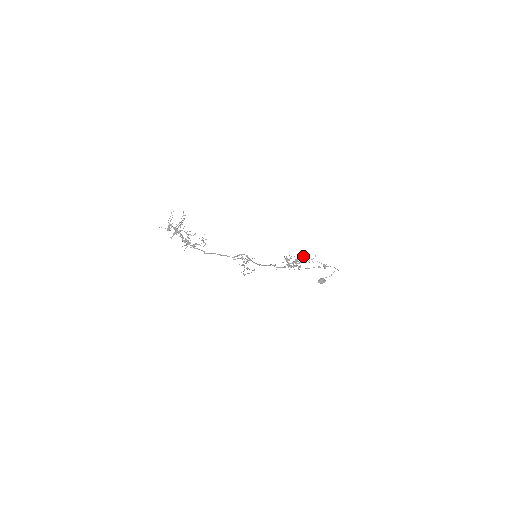
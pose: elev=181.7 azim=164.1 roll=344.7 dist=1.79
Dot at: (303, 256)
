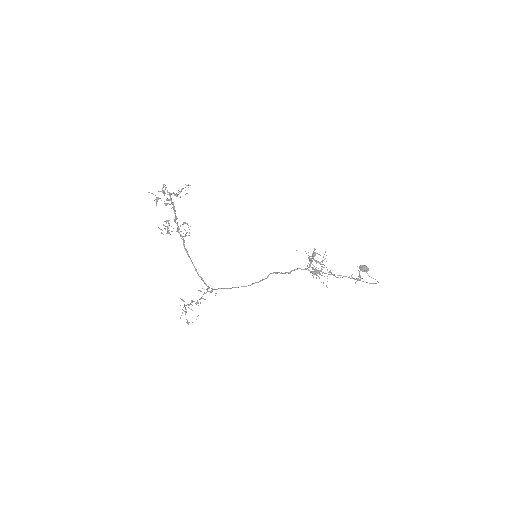
Dot at: (327, 269)
